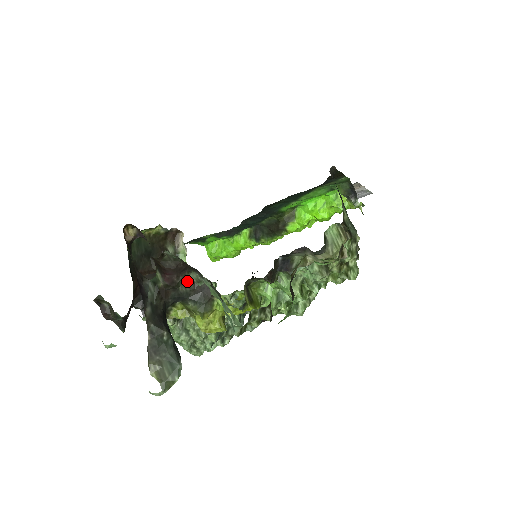
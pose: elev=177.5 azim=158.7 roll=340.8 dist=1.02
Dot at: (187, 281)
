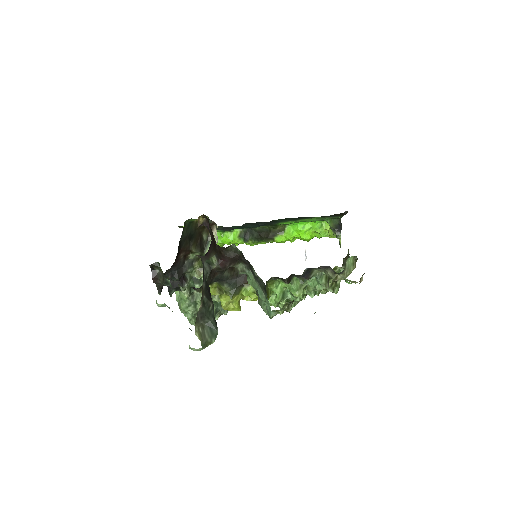
Dot at: (230, 268)
